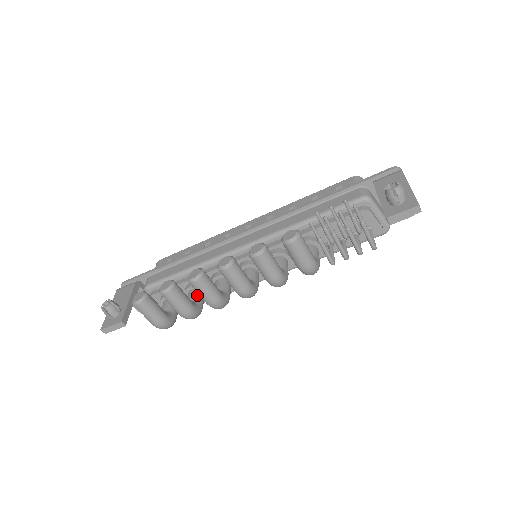
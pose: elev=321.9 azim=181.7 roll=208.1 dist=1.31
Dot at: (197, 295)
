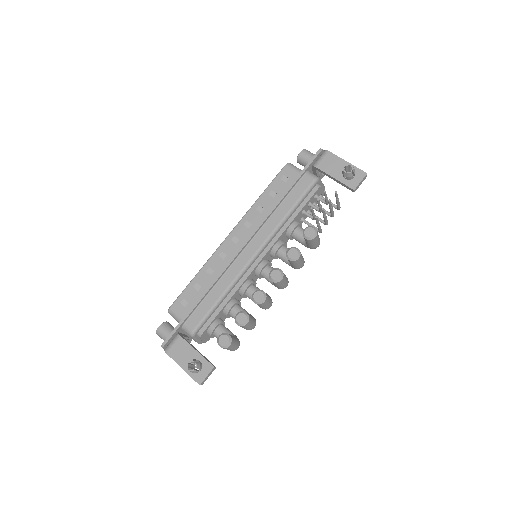
Dot at: (241, 309)
